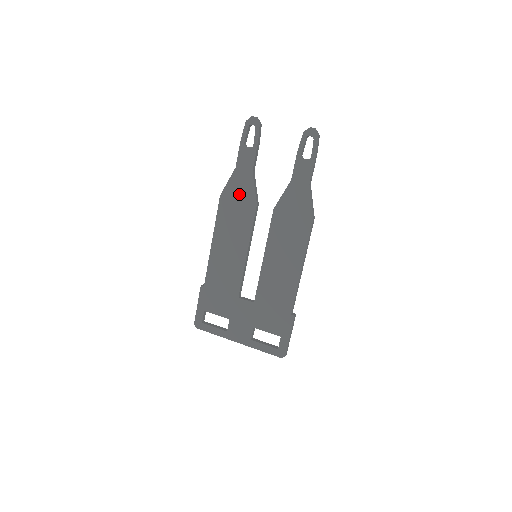
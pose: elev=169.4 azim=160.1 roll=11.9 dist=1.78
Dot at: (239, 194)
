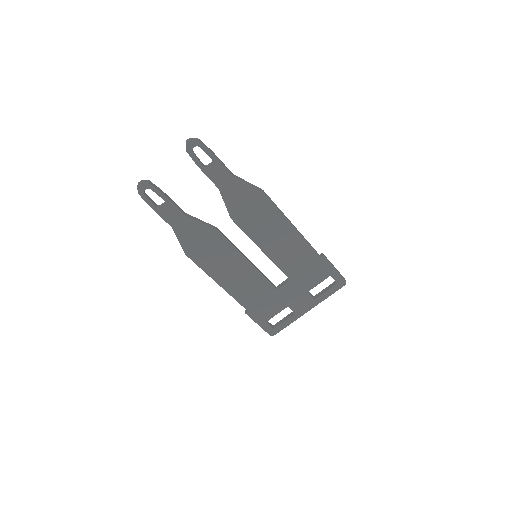
Dot at: (196, 239)
